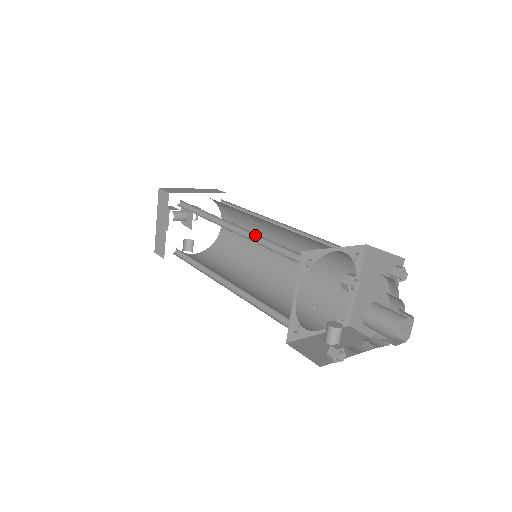
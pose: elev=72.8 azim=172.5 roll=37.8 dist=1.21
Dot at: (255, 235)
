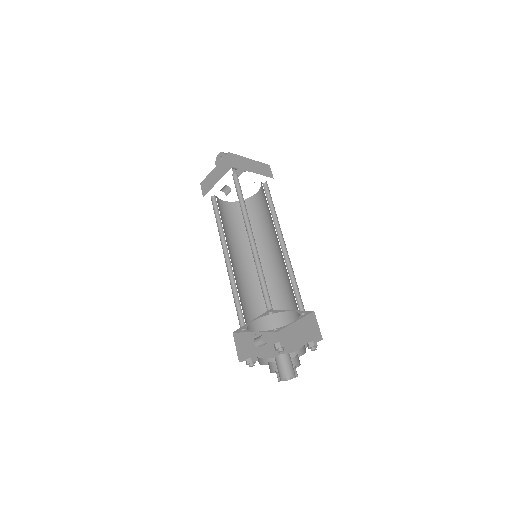
Dot at: occluded
